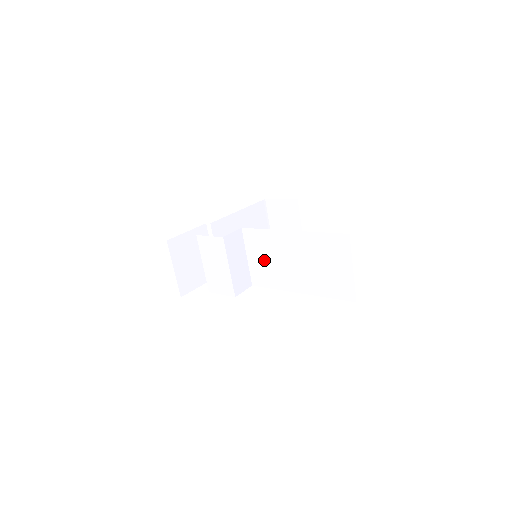
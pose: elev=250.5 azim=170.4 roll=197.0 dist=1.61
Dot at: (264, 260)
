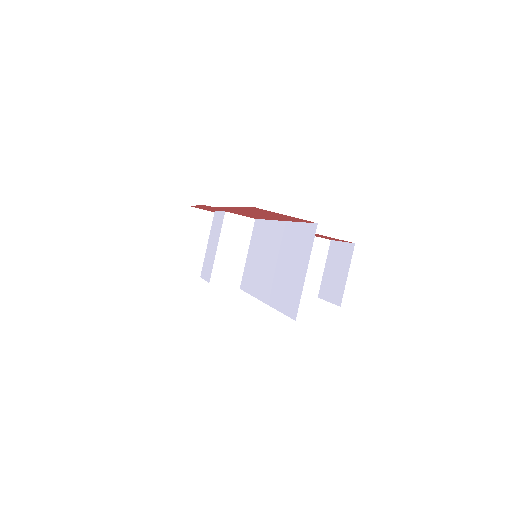
Dot at: (255, 257)
